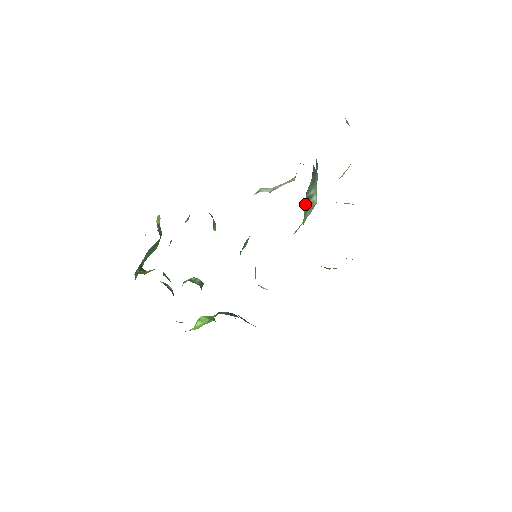
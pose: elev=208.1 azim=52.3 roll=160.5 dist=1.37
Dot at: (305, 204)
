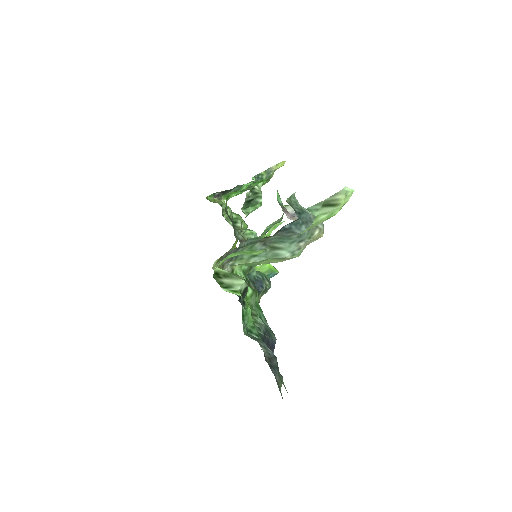
Dot at: (252, 250)
